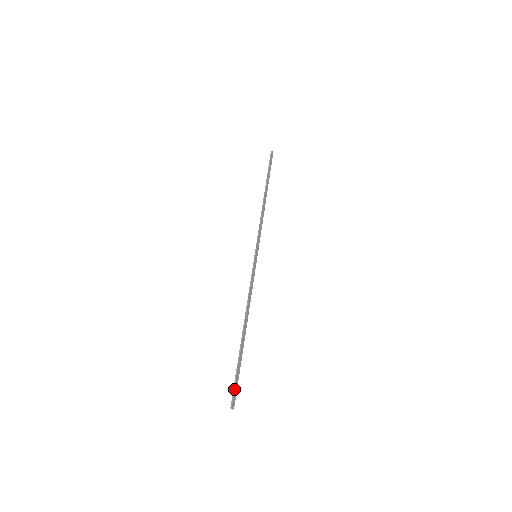
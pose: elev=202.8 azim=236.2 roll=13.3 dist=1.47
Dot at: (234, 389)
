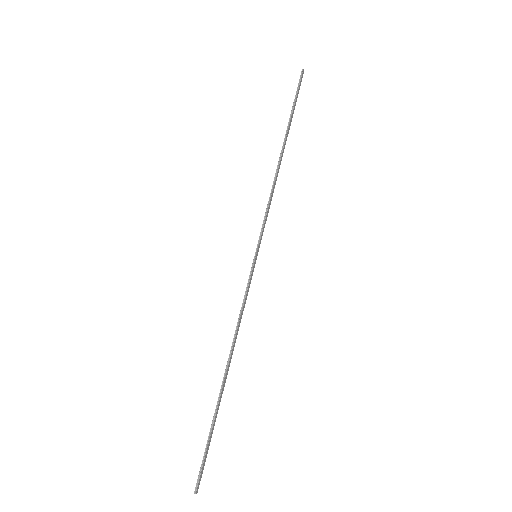
Dot at: (202, 467)
